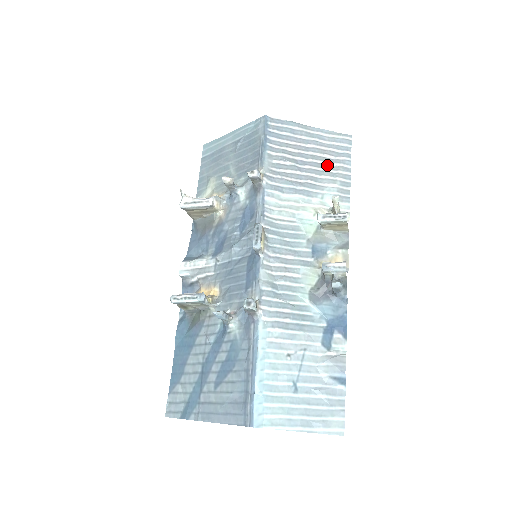
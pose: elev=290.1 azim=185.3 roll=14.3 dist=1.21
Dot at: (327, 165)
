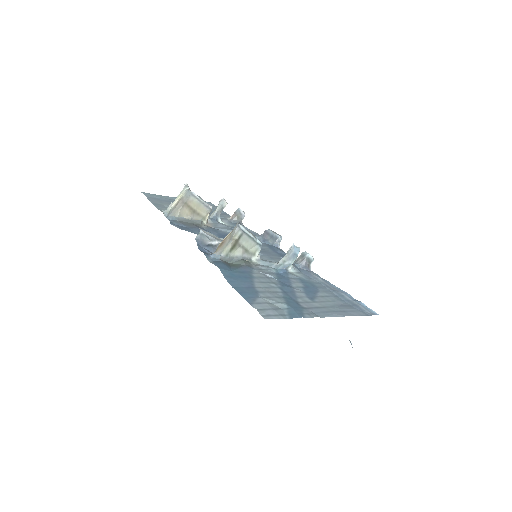
Dot at: occluded
